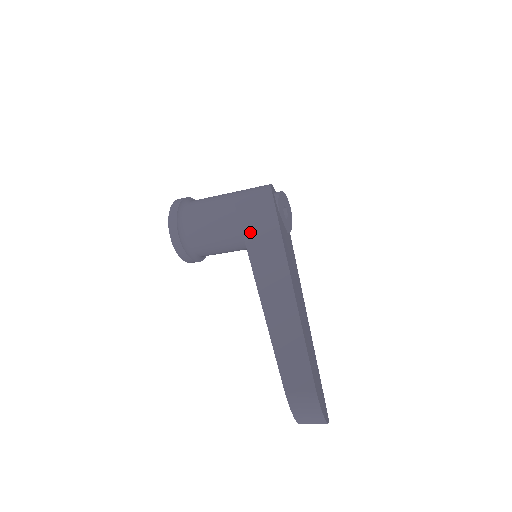
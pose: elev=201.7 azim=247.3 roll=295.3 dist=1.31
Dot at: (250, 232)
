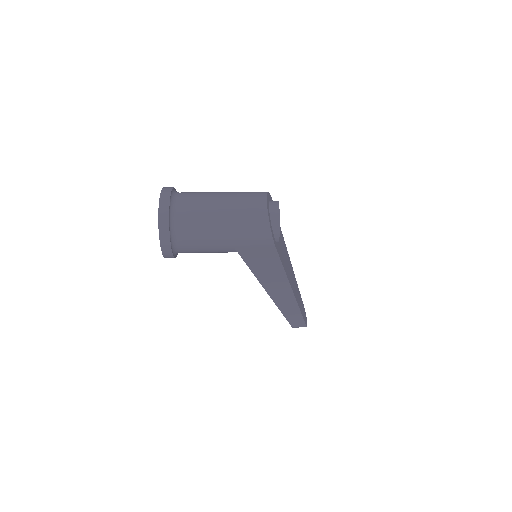
Dot at: (260, 274)
